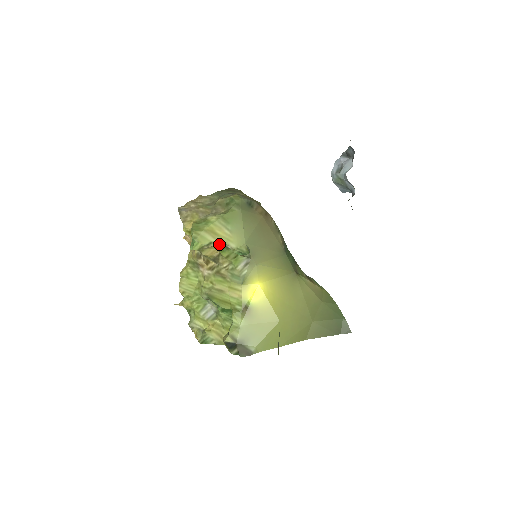
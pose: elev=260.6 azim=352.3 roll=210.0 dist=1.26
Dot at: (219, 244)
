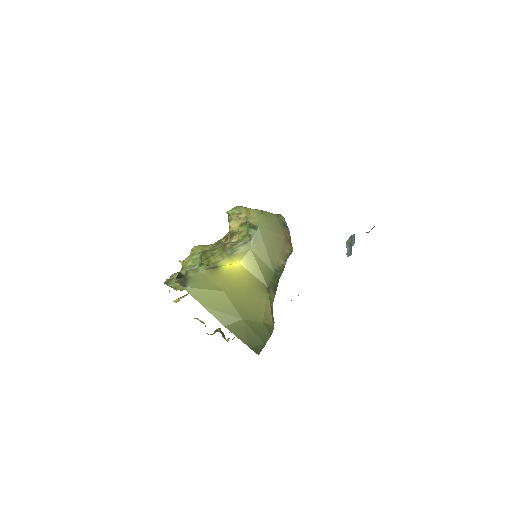
Dot at: (244, 220)
